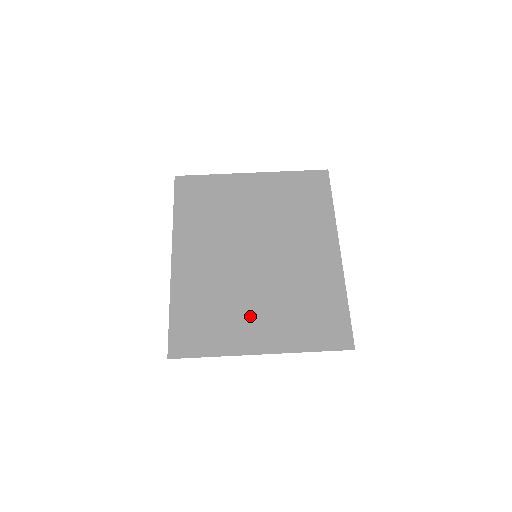
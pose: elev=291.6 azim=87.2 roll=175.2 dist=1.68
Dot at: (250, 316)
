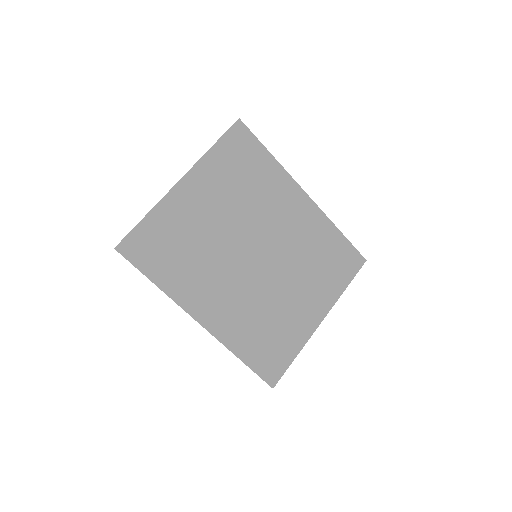
Dot at: (294, 305)
